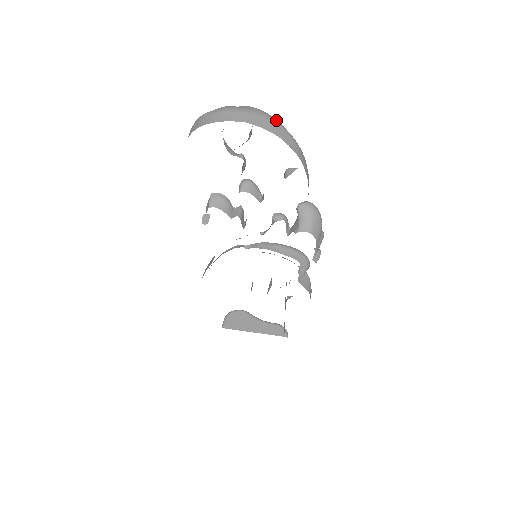
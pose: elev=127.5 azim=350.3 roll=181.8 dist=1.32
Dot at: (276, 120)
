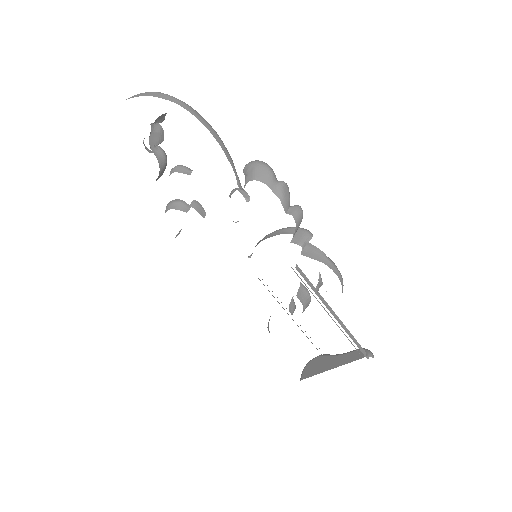
Dot at: (150, 92)
